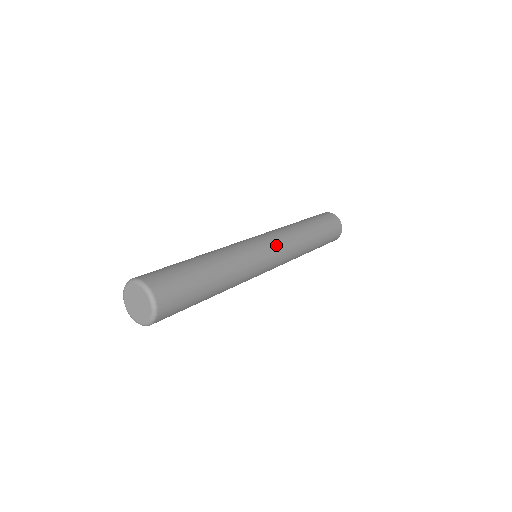
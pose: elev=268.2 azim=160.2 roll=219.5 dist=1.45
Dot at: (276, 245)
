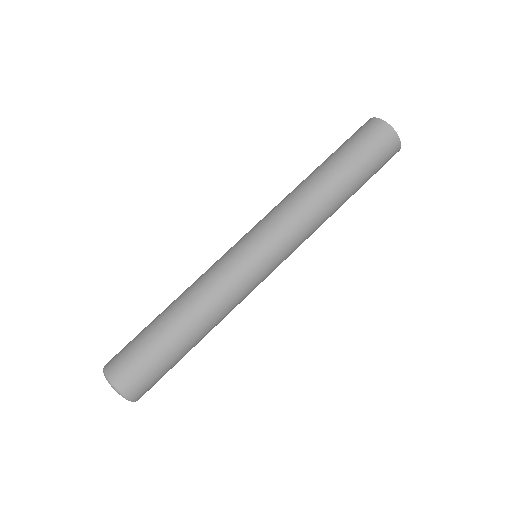
Dot at: (273, 246)
